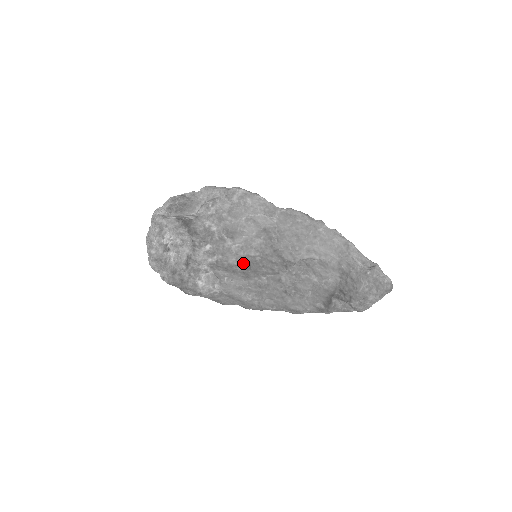
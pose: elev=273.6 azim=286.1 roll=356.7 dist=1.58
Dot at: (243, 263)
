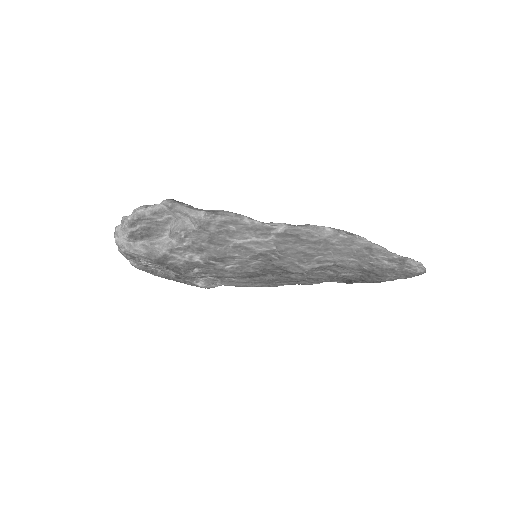
Dot at: (242, 276)
